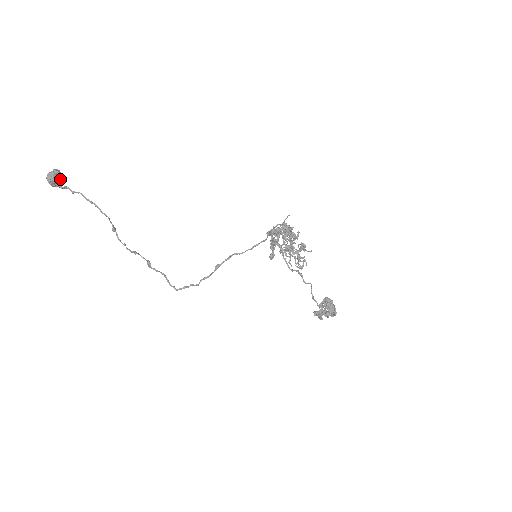
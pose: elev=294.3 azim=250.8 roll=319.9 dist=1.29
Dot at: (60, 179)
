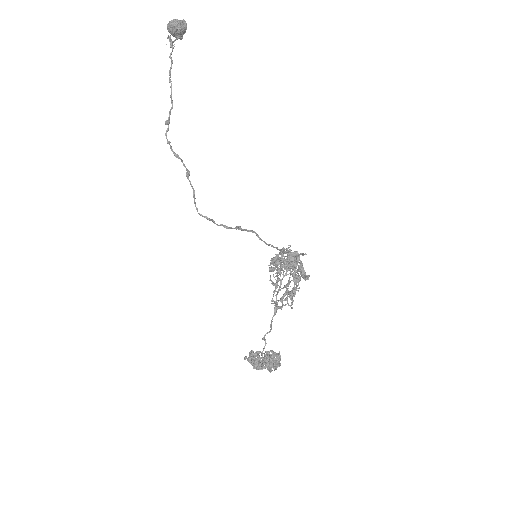
Dot at: (179, 33)
